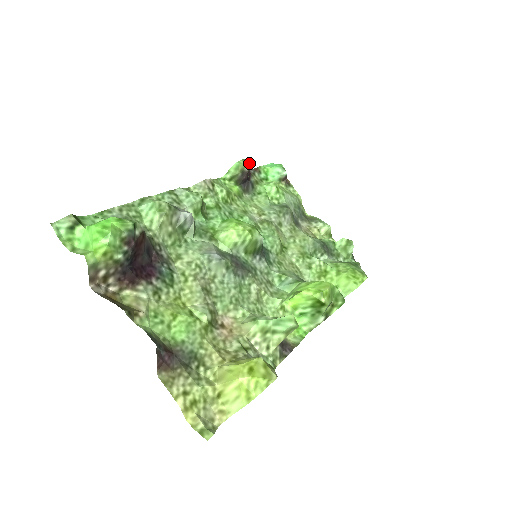
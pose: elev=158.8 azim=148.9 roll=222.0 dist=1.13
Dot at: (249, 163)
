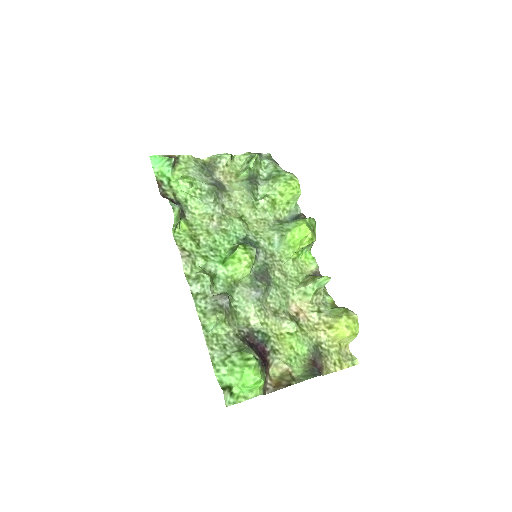
Dot at: occluded
